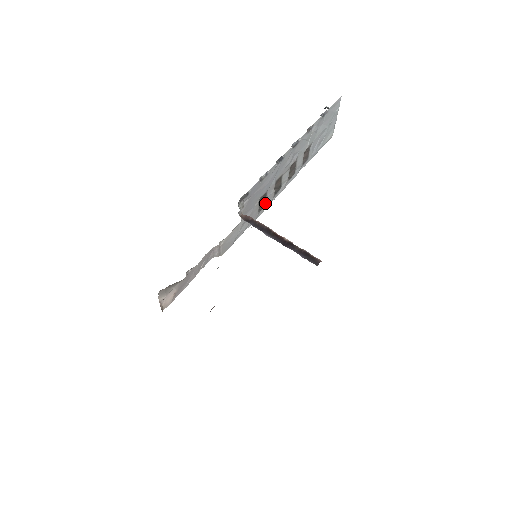
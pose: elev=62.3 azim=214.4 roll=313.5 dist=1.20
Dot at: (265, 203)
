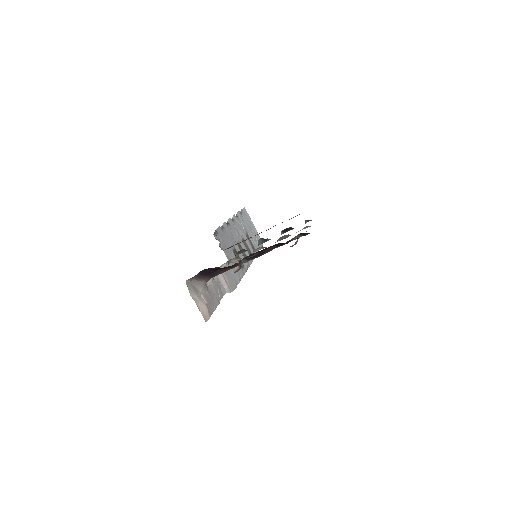
Dot at: occluded
